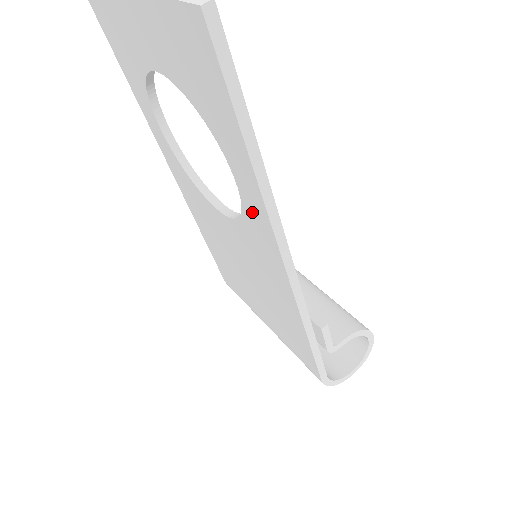
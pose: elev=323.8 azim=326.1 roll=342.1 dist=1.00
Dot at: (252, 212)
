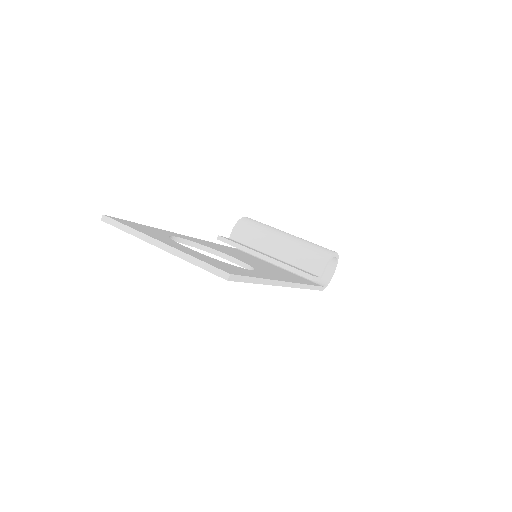
Dot at: occluded
